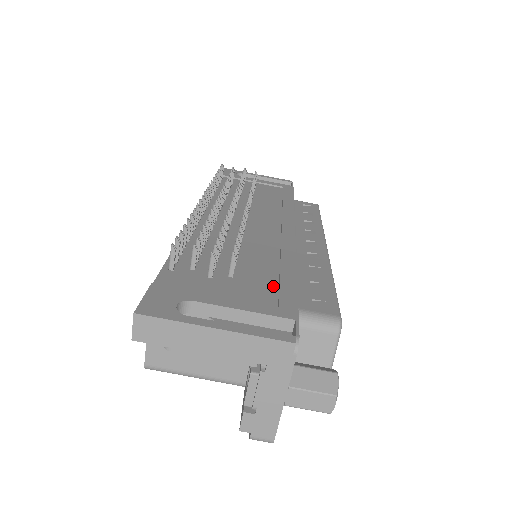
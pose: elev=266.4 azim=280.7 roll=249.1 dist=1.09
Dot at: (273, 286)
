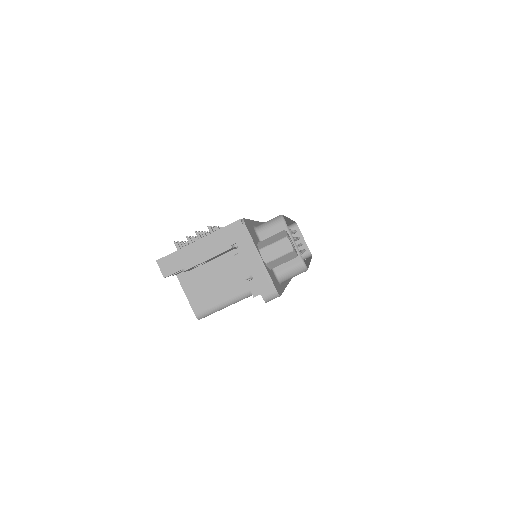
Dot at: occluded
